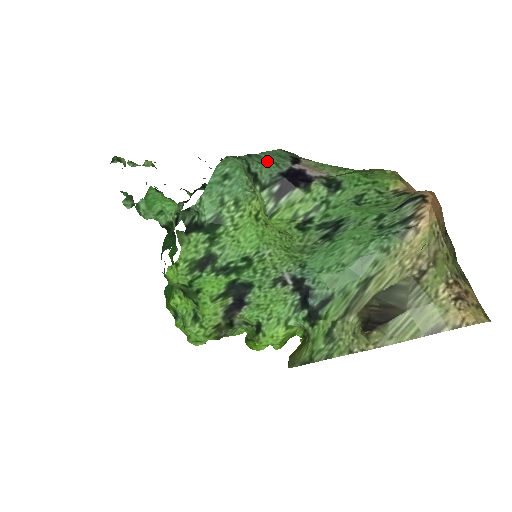
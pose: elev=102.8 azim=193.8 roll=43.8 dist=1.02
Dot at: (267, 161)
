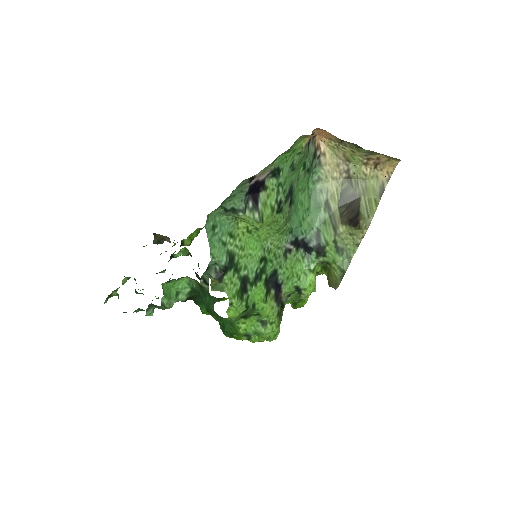
Dot at: (236, 195)
